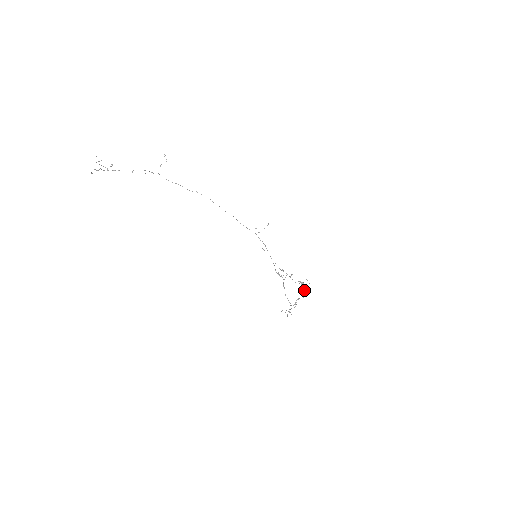
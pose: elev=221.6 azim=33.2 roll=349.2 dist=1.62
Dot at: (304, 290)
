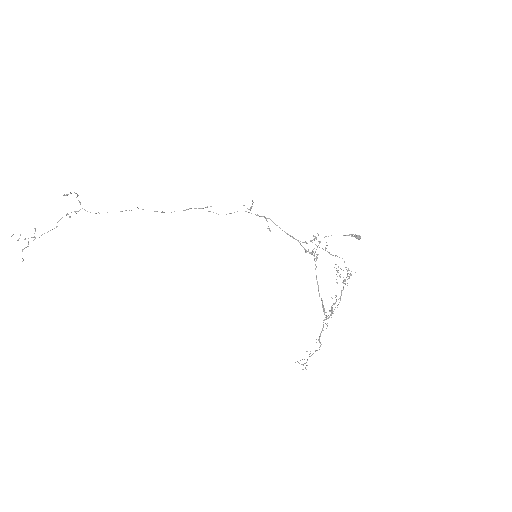
Dot at: occluded
